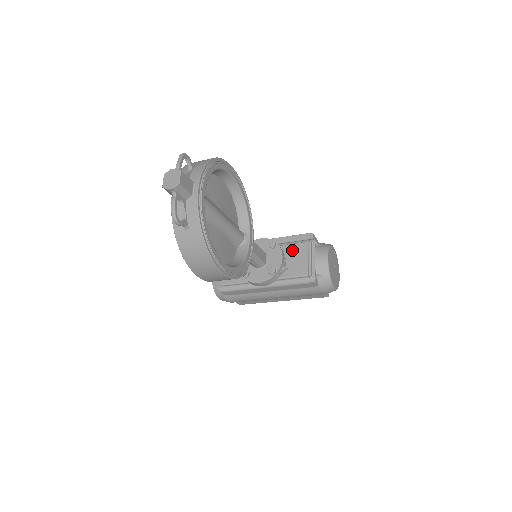
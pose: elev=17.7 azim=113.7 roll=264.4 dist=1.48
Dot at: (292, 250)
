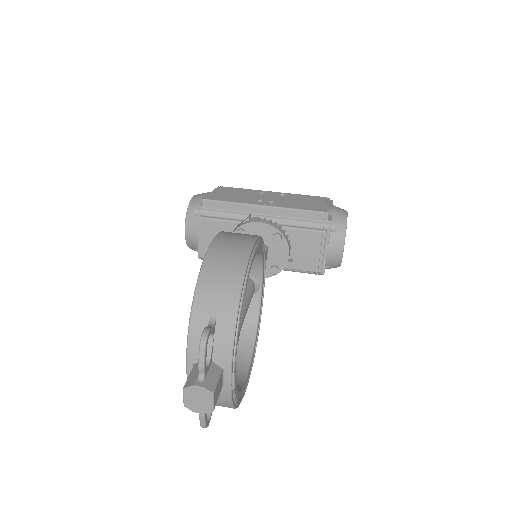
Dot at: (300, 238)
